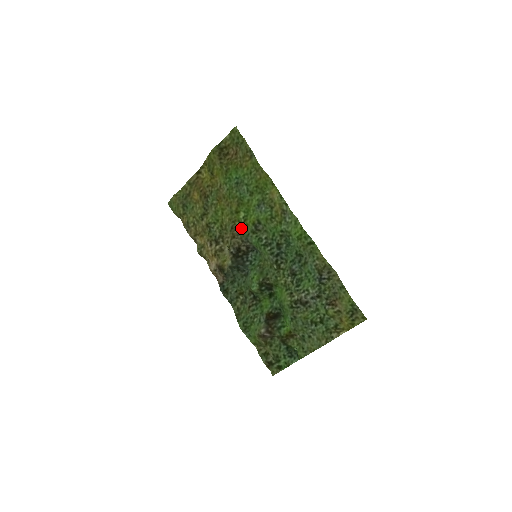
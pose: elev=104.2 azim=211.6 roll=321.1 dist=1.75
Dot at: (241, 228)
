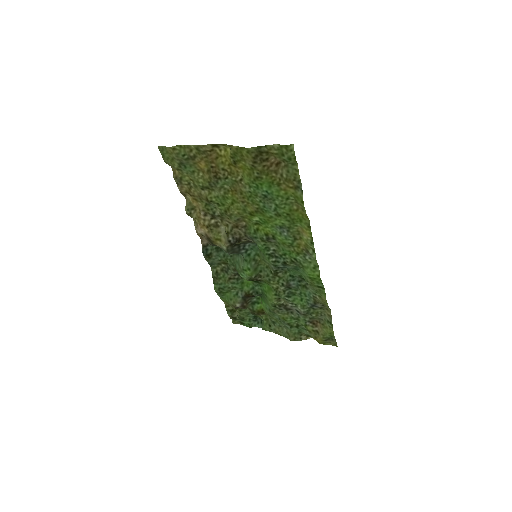
Dot at: (249, 225)
